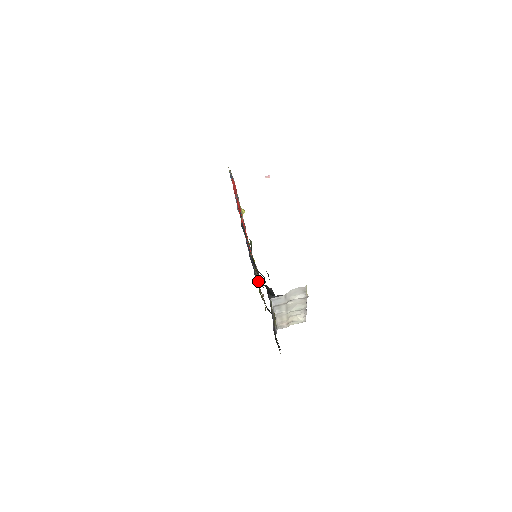
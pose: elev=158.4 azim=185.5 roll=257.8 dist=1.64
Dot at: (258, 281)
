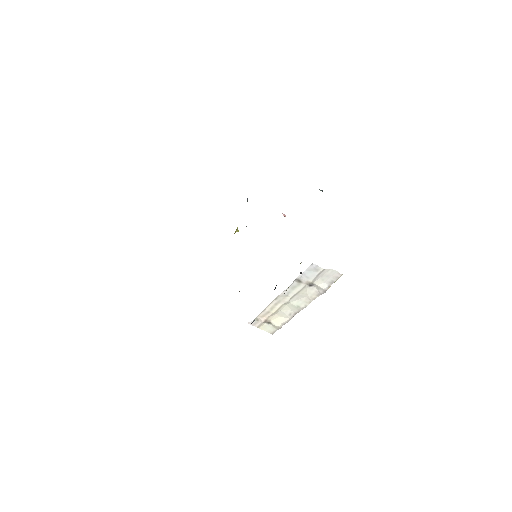
Dot at: occluded
